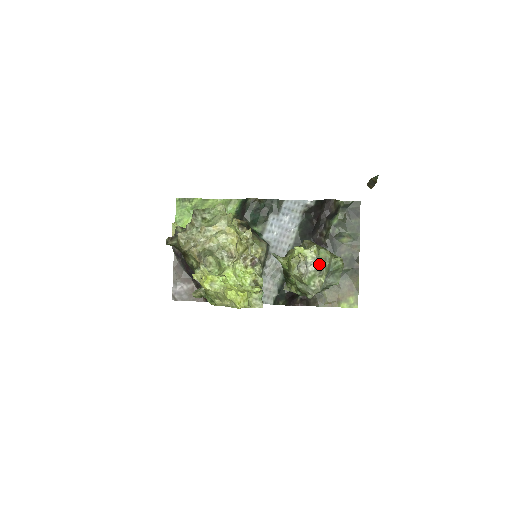
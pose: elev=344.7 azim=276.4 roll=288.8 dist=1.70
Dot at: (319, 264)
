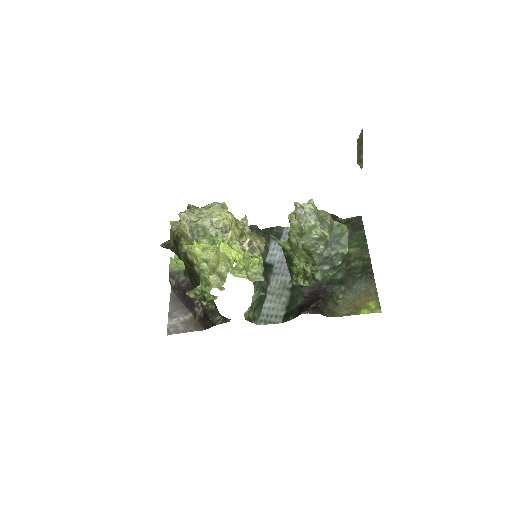
Dot at: (319, 217)
